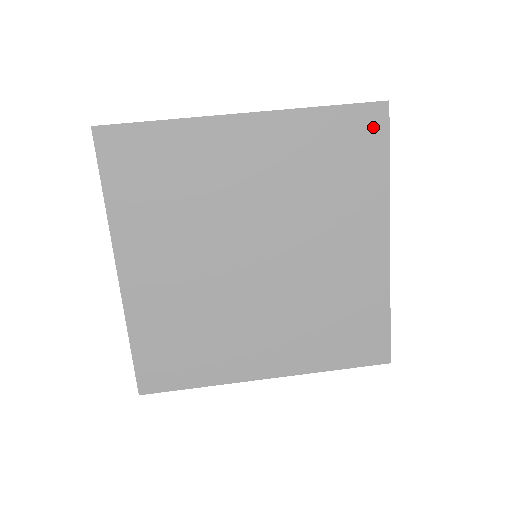
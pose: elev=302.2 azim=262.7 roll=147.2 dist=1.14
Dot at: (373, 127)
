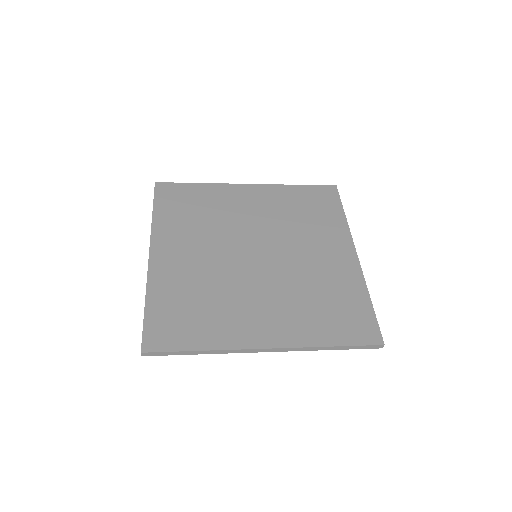
Dot at: (329, 195)
